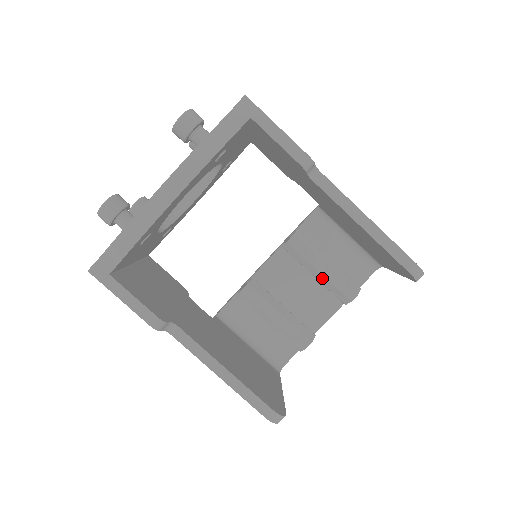
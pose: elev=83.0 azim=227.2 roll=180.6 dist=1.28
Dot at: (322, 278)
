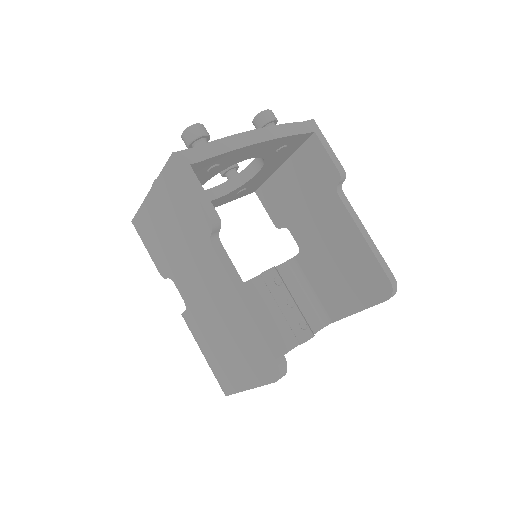
Dot at: (288, 312)
